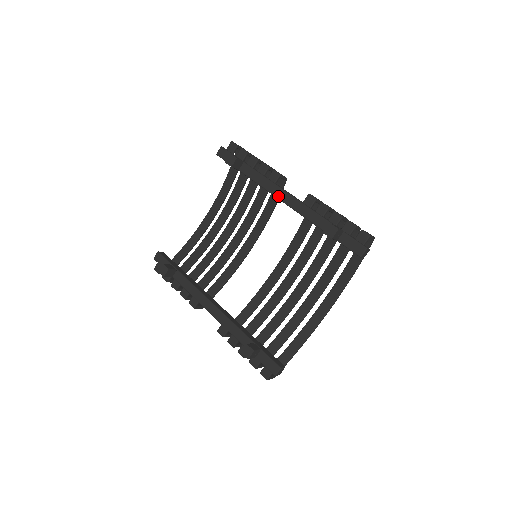
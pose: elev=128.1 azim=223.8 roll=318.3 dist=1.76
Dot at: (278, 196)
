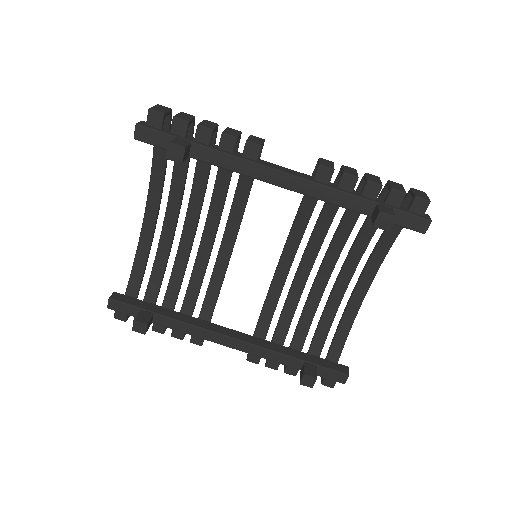
Dot at: (273, 182)
